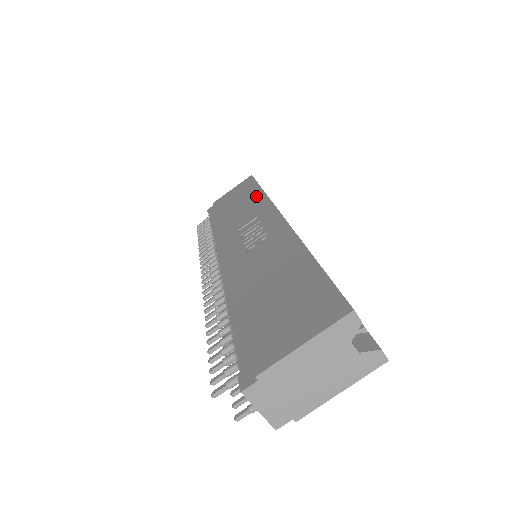
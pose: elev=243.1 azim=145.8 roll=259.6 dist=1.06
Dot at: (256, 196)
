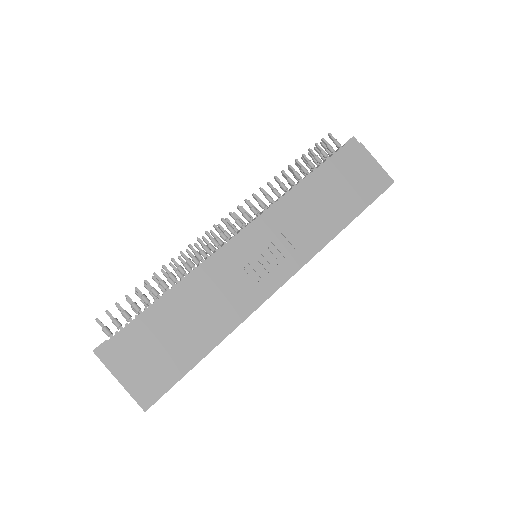
Dot at: (337, 223)
